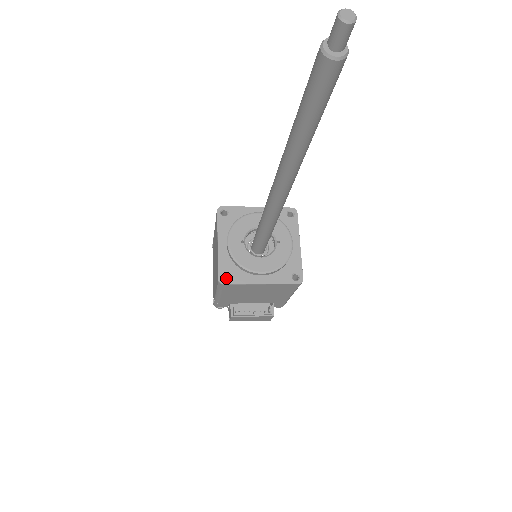
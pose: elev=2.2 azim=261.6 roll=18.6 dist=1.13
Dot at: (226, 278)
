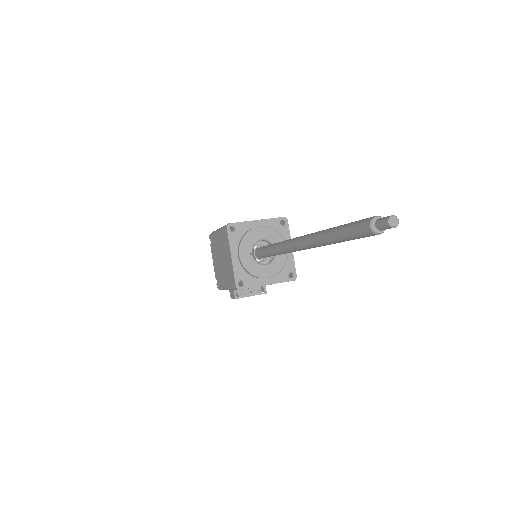
Dot at: occluded
